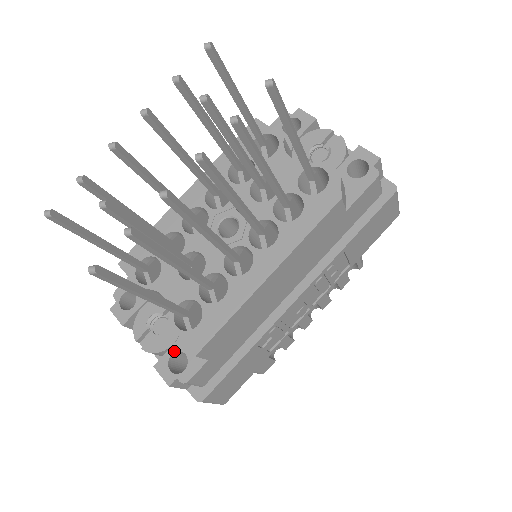
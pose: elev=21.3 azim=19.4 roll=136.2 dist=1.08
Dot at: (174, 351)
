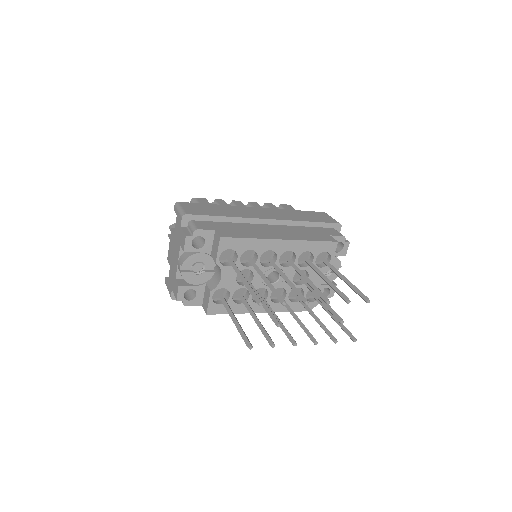
Dot at: (194, 289)
